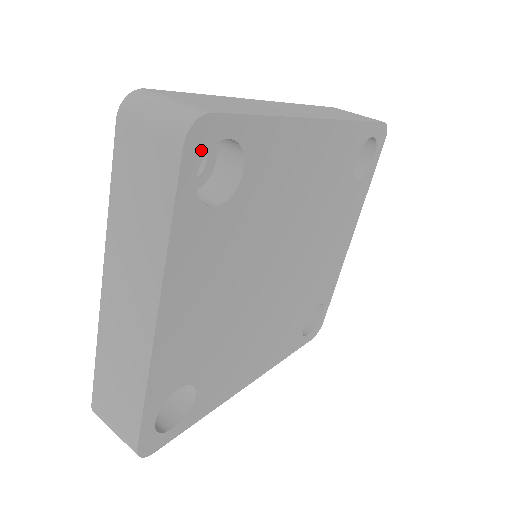
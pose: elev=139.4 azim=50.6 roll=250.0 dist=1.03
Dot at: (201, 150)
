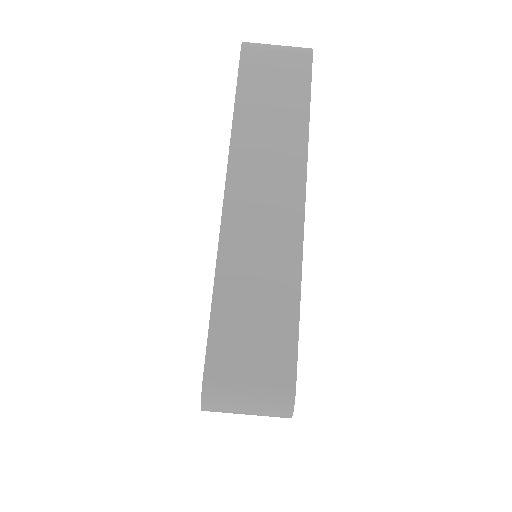
Dot at: occluded
